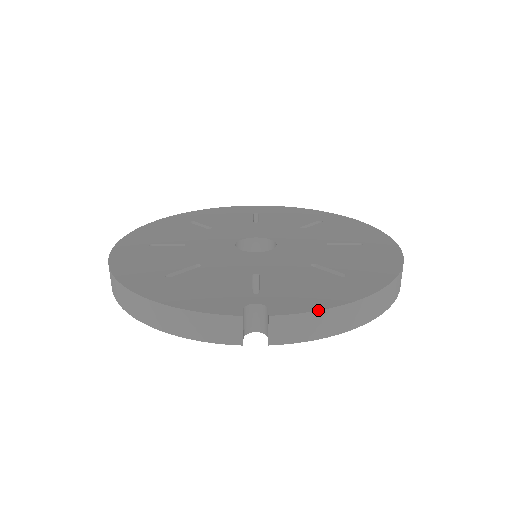
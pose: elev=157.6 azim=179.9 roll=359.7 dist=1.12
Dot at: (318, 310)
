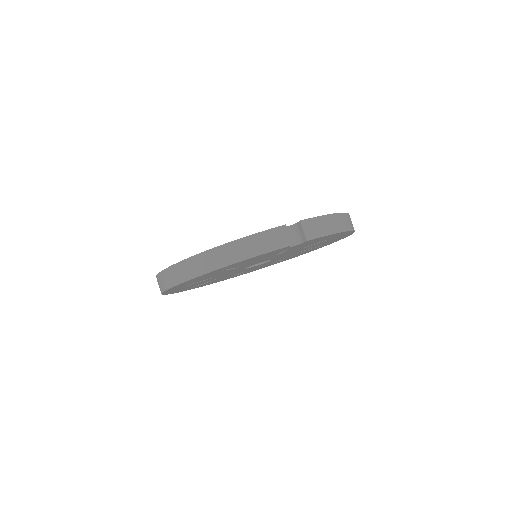
Dot at: (323, 215)
